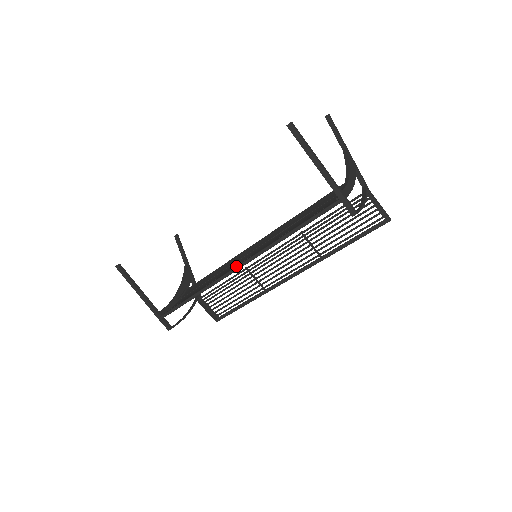
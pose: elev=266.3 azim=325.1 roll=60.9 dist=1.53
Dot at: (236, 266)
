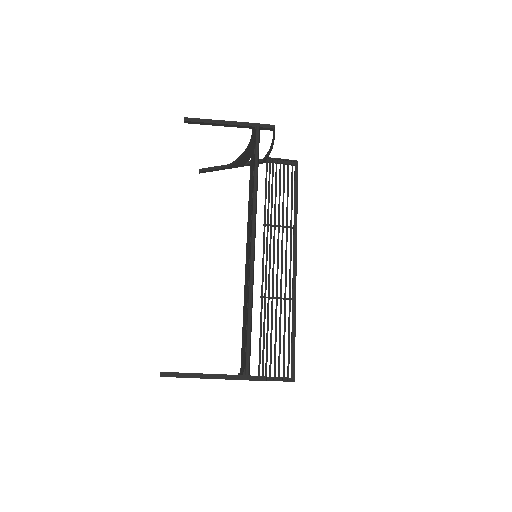
Dot at: occluded
